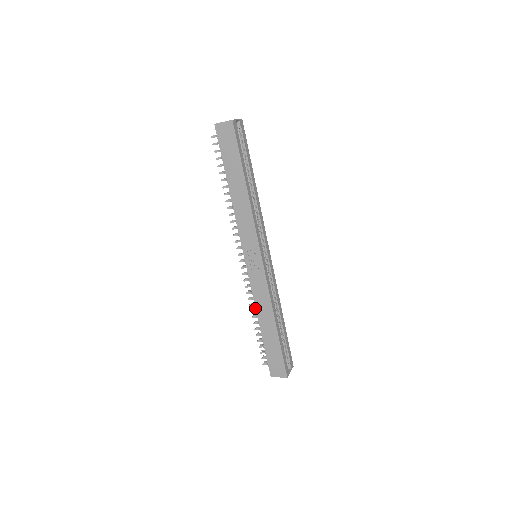
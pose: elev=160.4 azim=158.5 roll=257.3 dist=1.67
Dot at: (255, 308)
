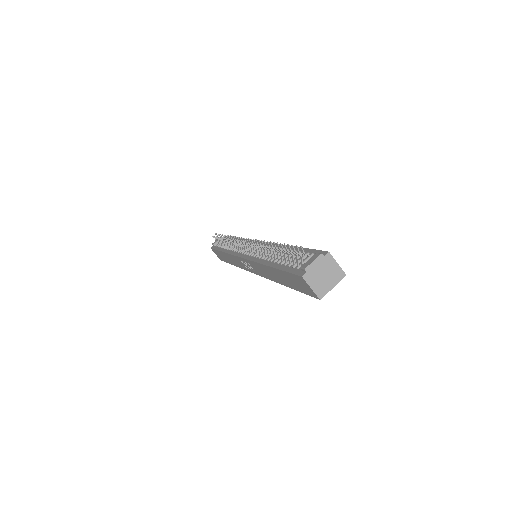
Dot at: (227, 253)
